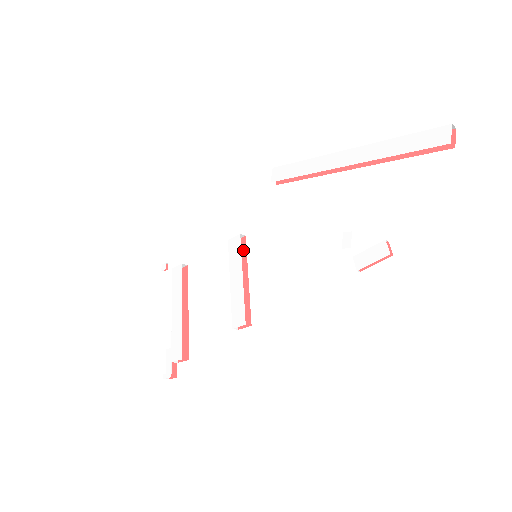
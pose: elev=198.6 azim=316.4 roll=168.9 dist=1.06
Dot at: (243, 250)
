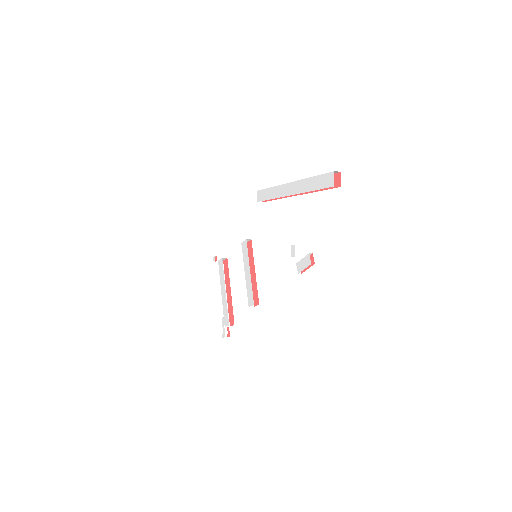
Dot at: (251, 250)
